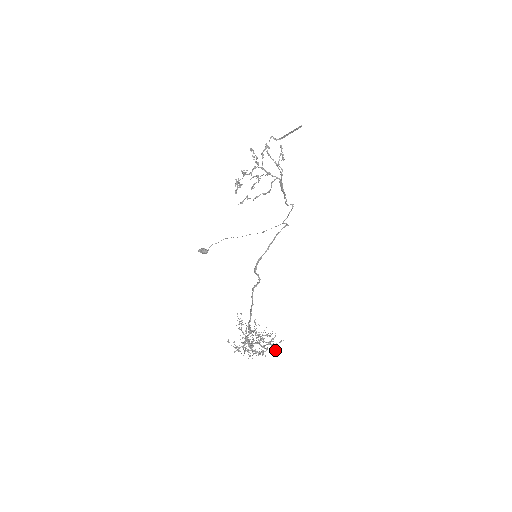
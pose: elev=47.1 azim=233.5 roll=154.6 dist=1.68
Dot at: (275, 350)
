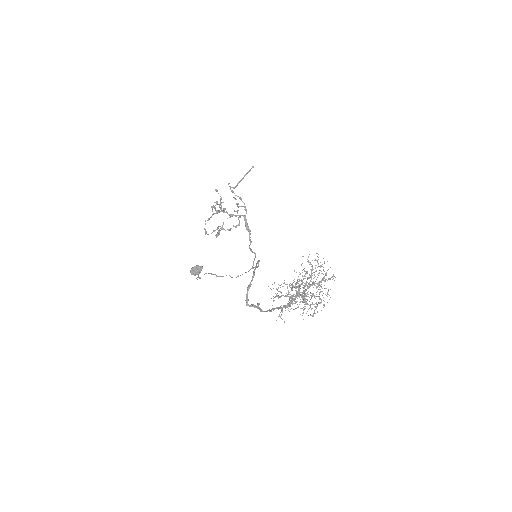
Dot at: occluded
